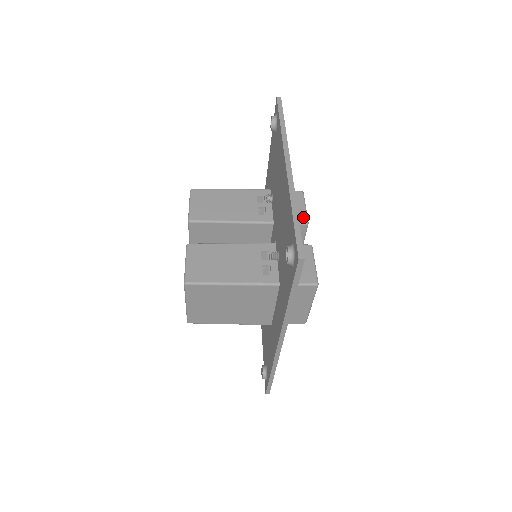
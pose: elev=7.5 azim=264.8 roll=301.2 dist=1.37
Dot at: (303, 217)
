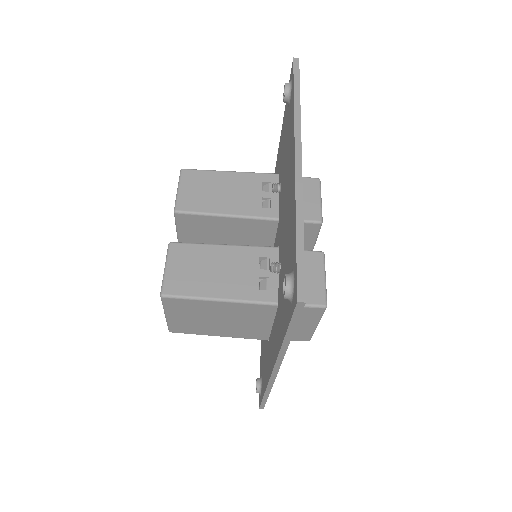
Dot at: (316, 214)
